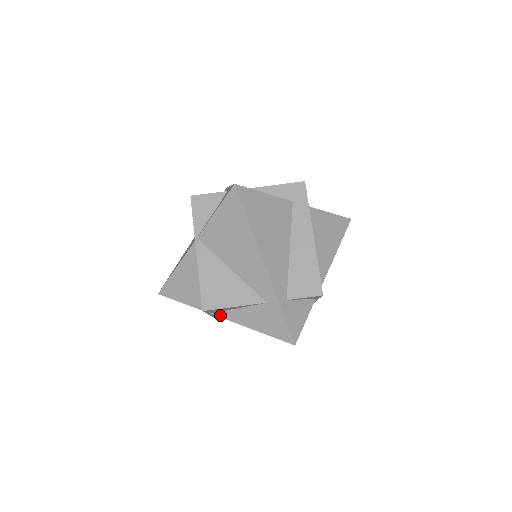
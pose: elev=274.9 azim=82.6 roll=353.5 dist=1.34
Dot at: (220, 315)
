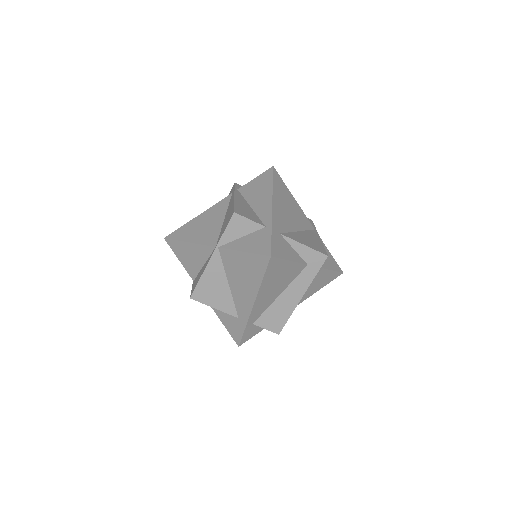
Dot at: occluded
